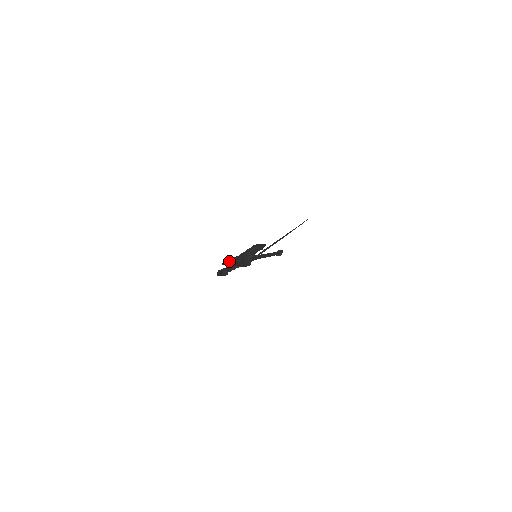
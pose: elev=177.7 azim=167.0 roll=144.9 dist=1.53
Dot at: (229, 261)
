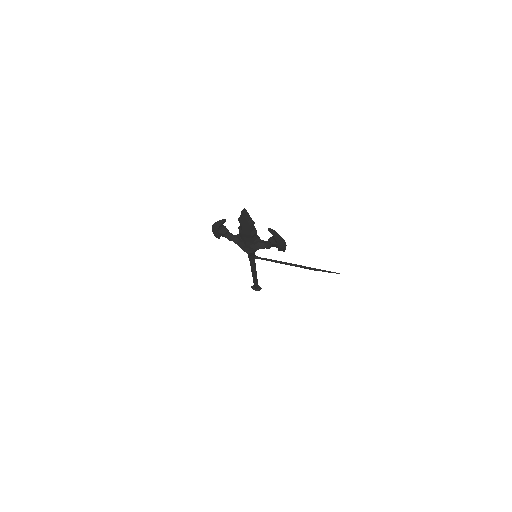
Dot at: occluded
